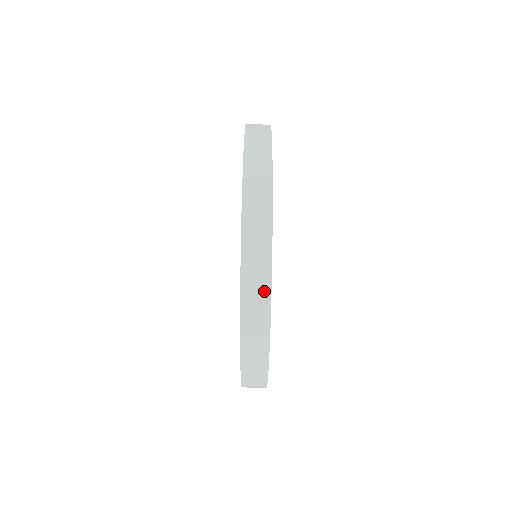
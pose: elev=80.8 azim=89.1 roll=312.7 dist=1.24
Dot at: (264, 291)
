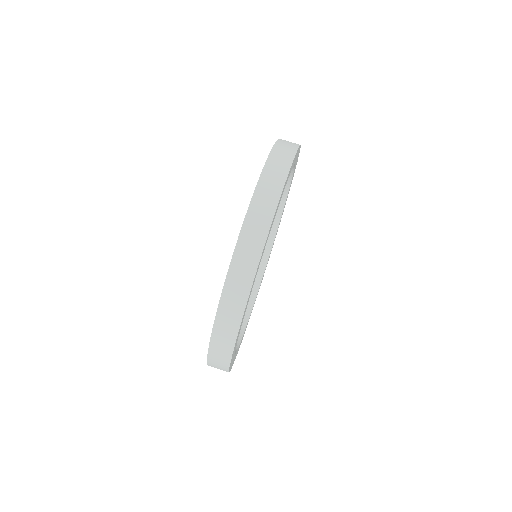
Dot at: (245, 287)
